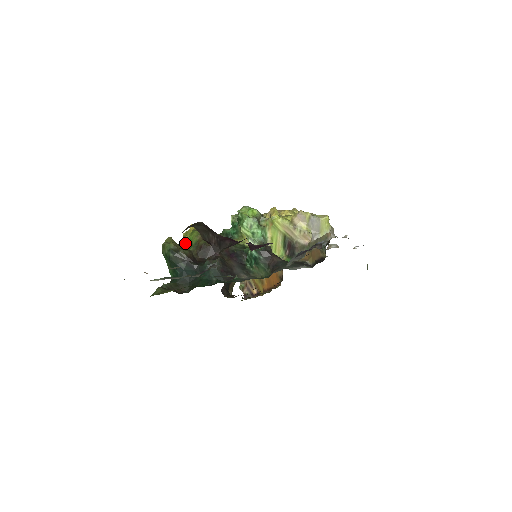
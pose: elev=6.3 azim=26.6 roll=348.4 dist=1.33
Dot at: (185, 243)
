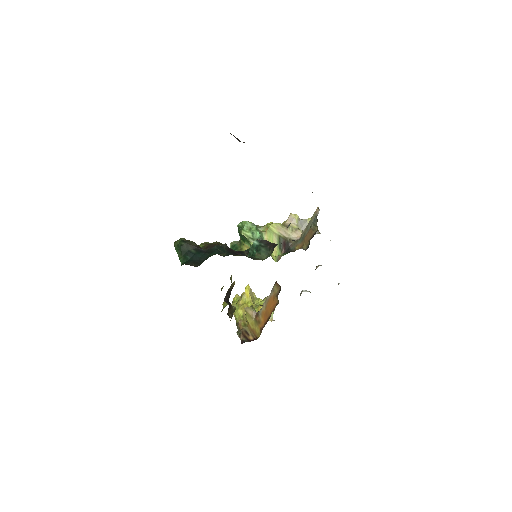
Dot at: occluded
